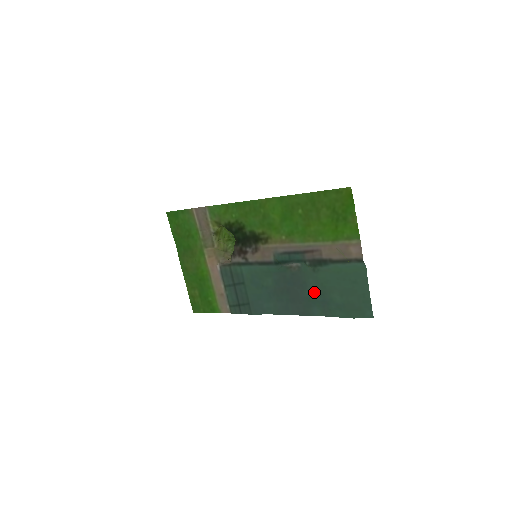
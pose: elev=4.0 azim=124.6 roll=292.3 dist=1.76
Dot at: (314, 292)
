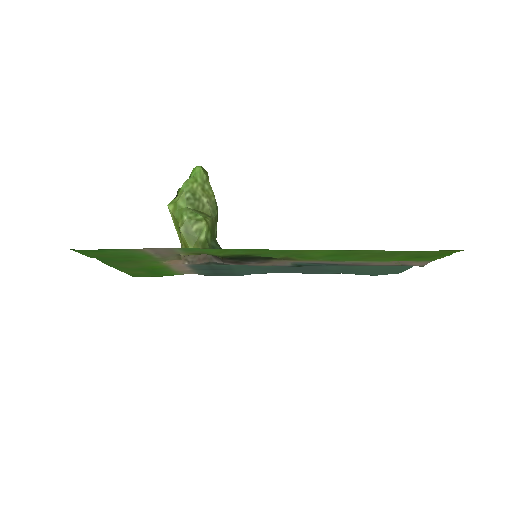
Dot at: (335, 269)
